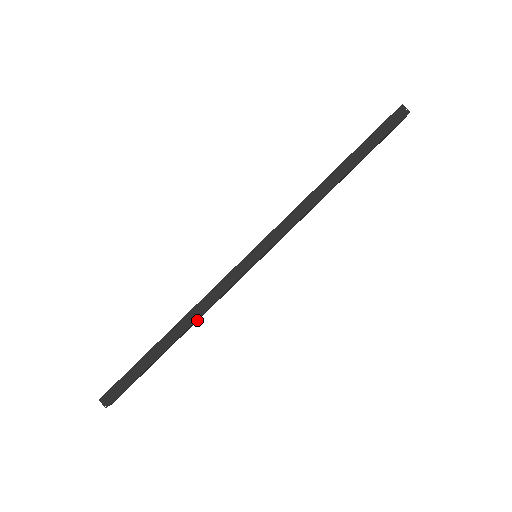
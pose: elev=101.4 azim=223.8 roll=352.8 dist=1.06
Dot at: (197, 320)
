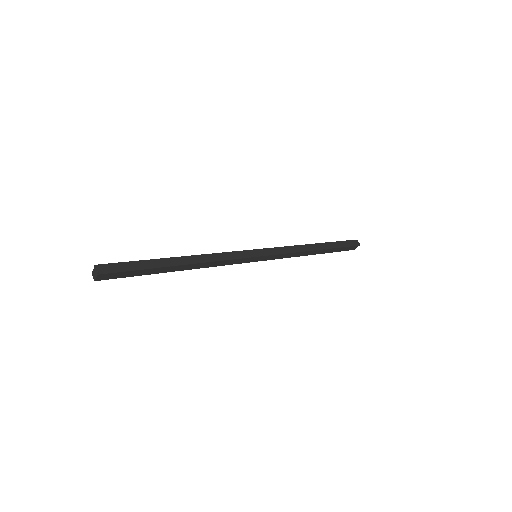
Dot at: (199, 267)
